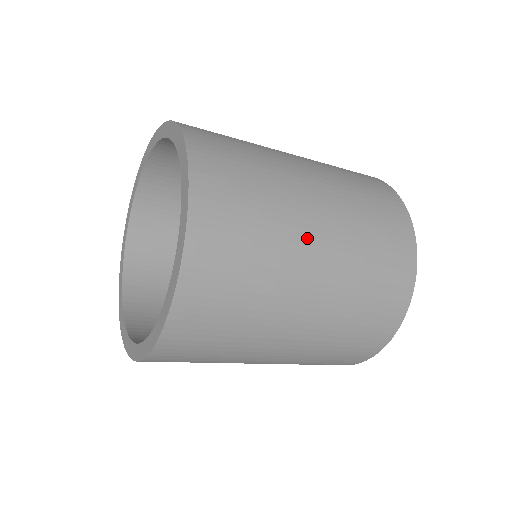
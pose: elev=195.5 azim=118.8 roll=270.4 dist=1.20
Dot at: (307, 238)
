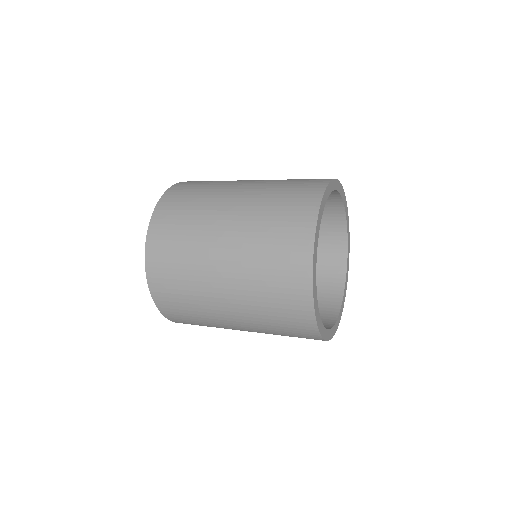
Dot at: (226, 321)
